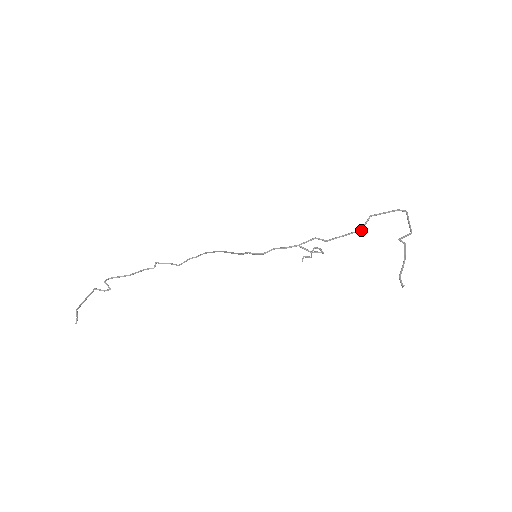
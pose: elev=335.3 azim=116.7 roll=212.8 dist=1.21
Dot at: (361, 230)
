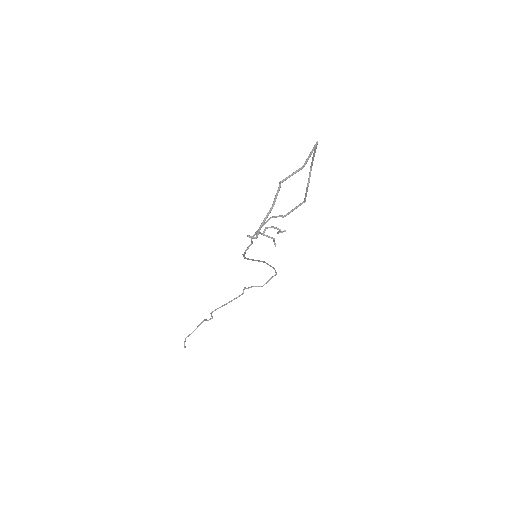
Dot at: (306, 188)
